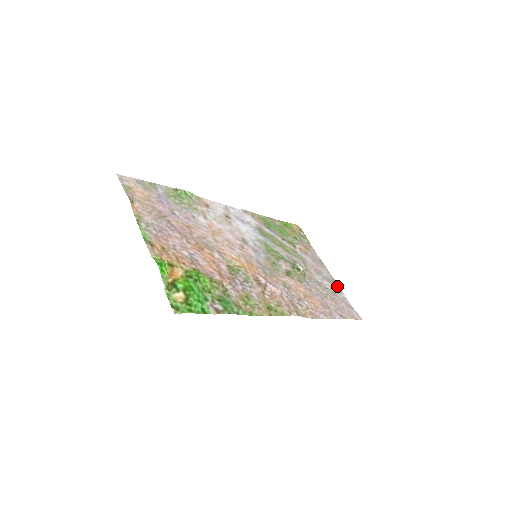
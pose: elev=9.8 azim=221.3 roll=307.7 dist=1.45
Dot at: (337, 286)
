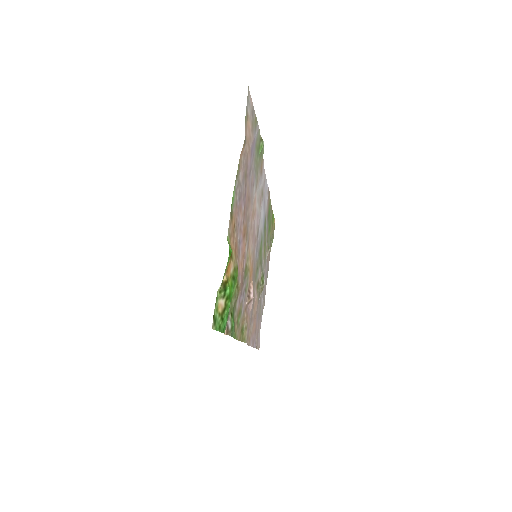
Dot at: occluded
